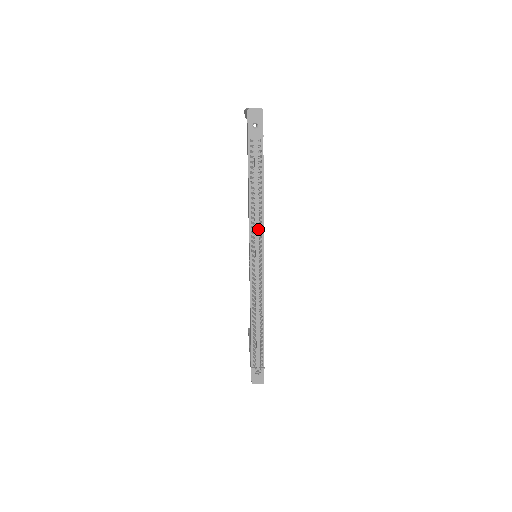
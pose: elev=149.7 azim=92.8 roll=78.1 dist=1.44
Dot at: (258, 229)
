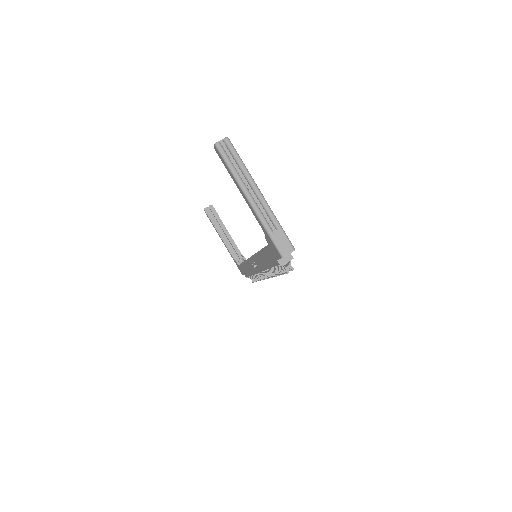
Dot at: occluded
